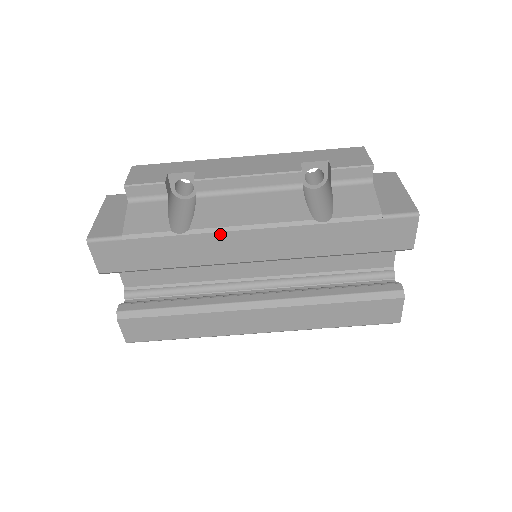
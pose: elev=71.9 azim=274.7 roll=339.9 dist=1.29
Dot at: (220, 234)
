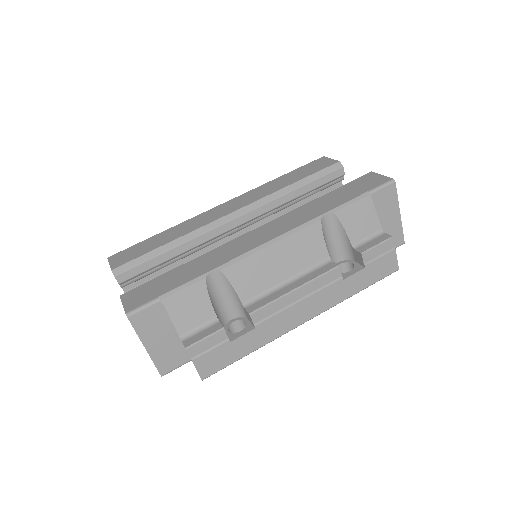
Dot at: (202, 214)
